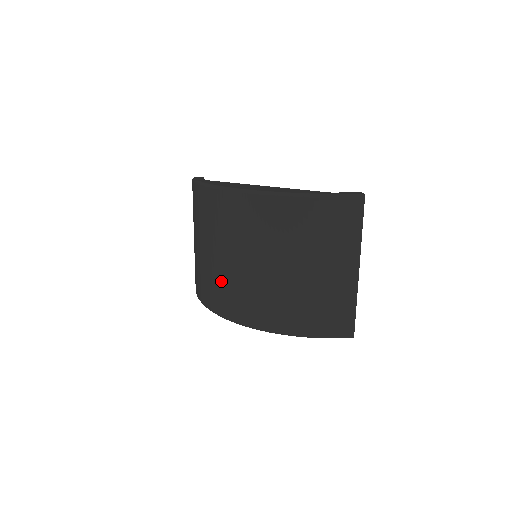
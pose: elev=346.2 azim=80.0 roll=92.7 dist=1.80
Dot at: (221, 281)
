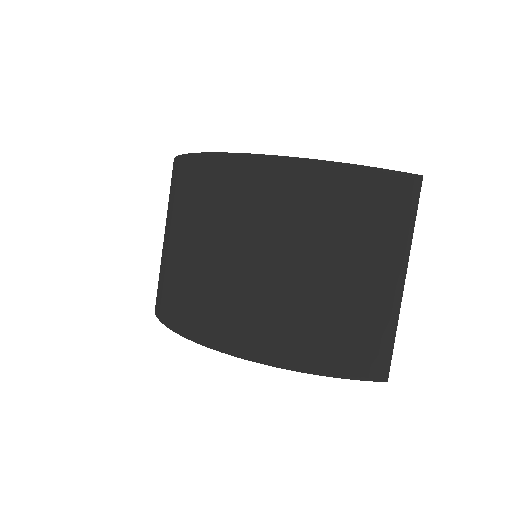
Dot at: (202, 287)
